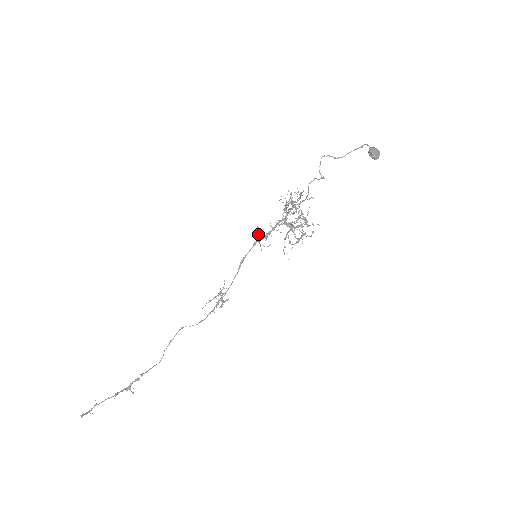
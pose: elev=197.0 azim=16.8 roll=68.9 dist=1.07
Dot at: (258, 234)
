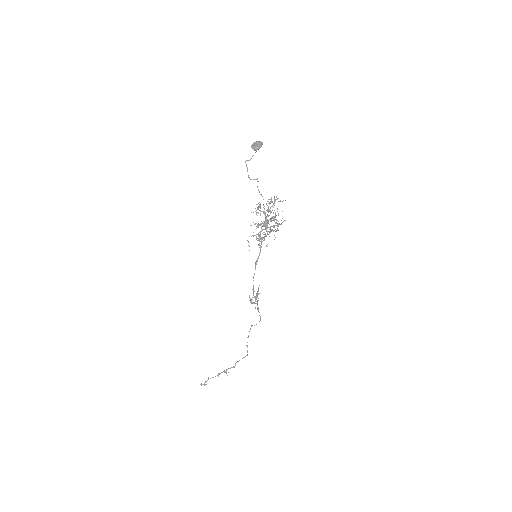
Dot at: occluded
